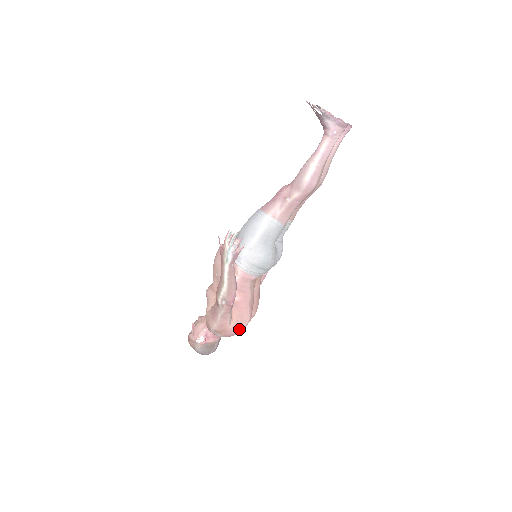
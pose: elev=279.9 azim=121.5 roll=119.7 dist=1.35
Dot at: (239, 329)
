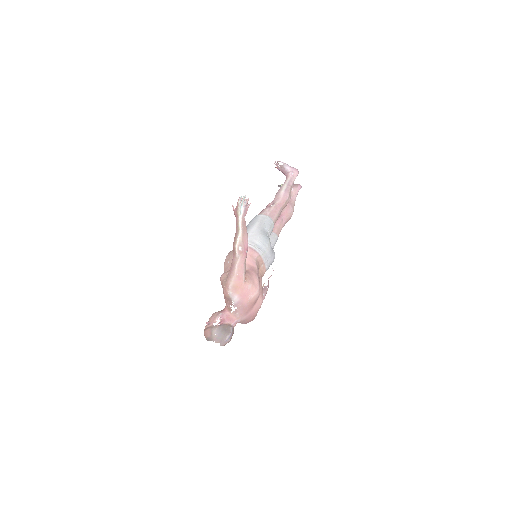
Dot at: (252, 294)
